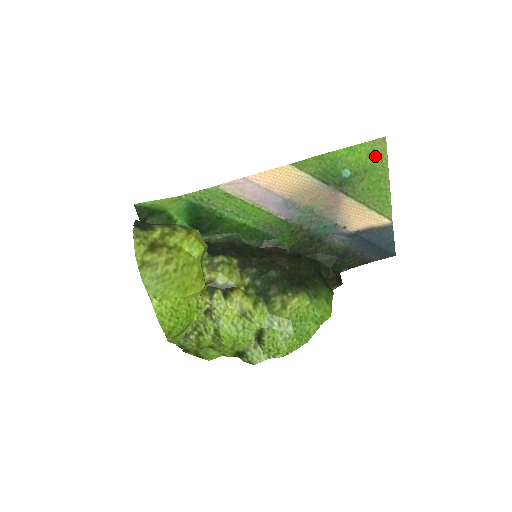
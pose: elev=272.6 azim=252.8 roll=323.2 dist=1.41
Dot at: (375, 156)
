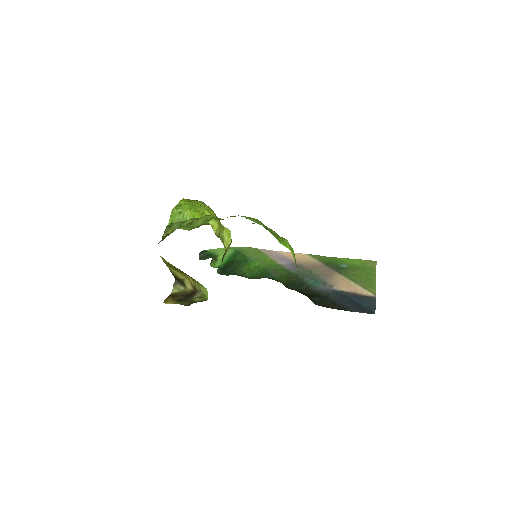
Dot at: (367, 266)
